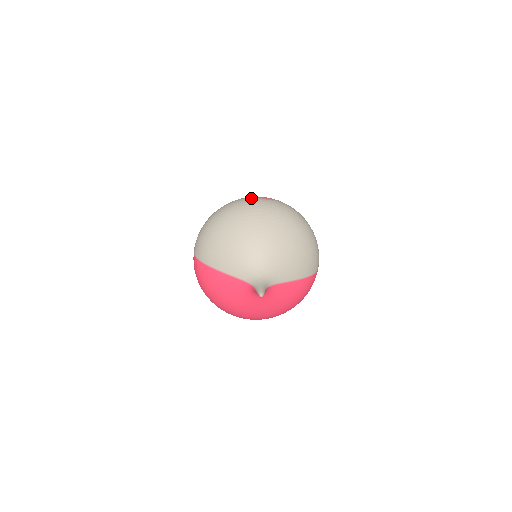
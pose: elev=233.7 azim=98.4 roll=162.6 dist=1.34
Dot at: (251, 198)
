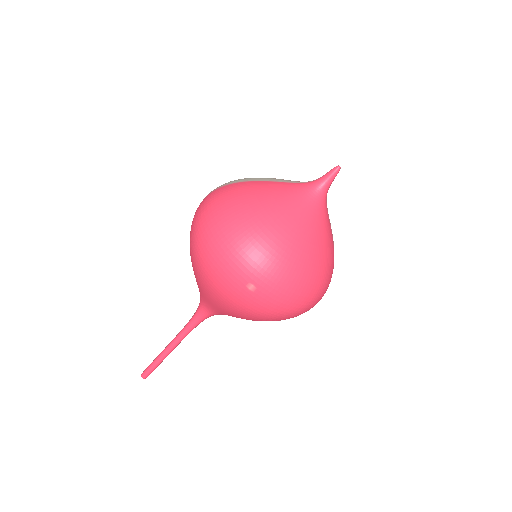
Dot at: occluded
